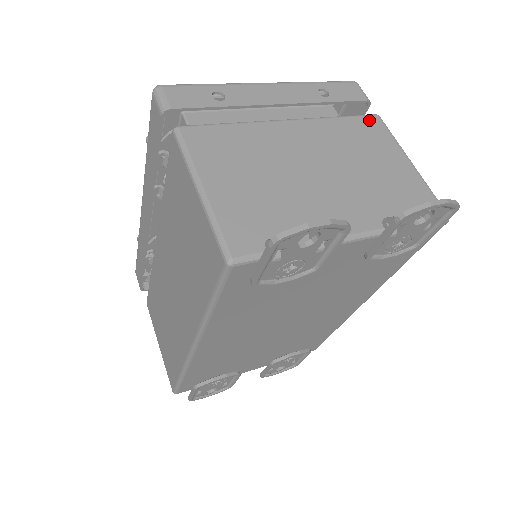
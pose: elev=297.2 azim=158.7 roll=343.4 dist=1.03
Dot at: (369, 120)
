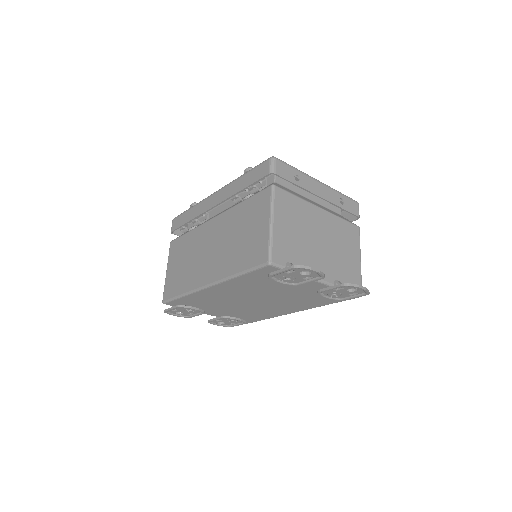
Dot at: (354, 228)
